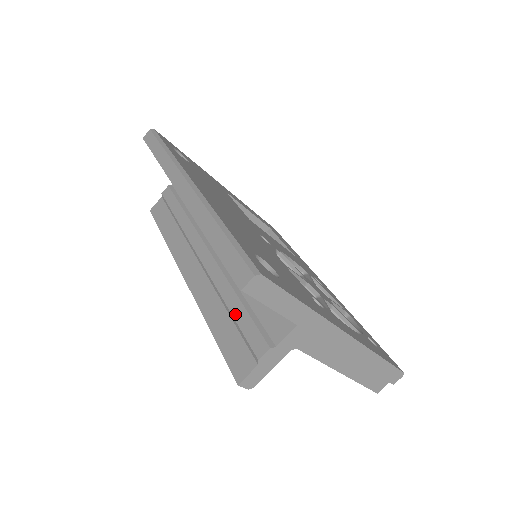
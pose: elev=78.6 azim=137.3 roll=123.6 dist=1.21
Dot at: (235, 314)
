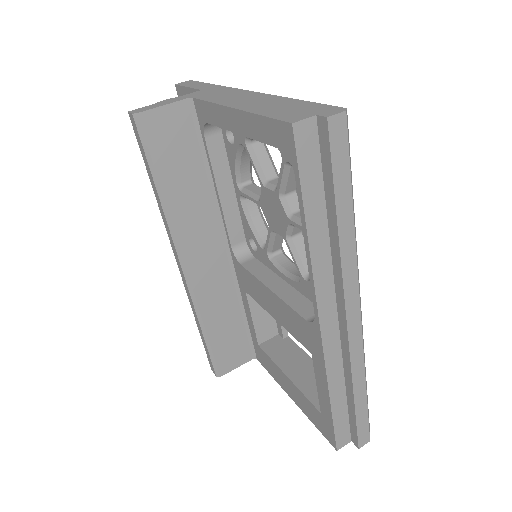
Dot at: occluded
